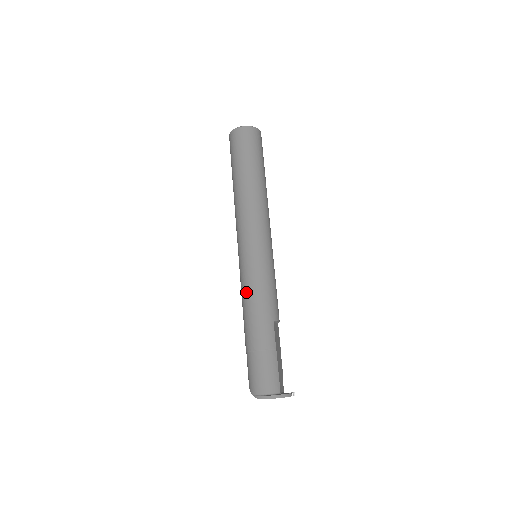
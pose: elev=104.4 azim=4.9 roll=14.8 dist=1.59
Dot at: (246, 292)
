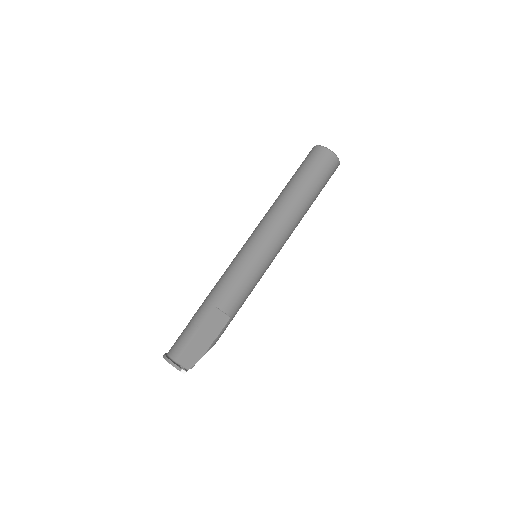
Dot at: occluded
